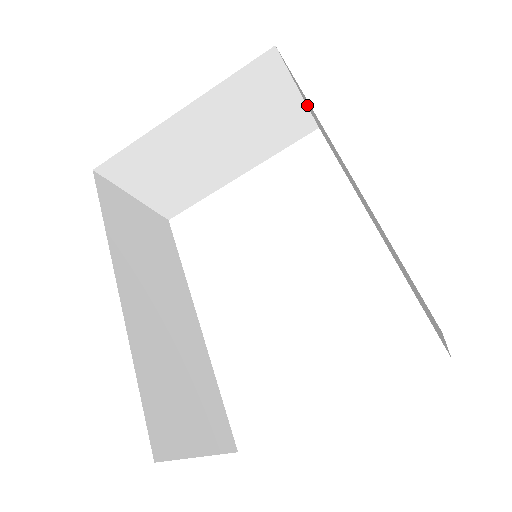
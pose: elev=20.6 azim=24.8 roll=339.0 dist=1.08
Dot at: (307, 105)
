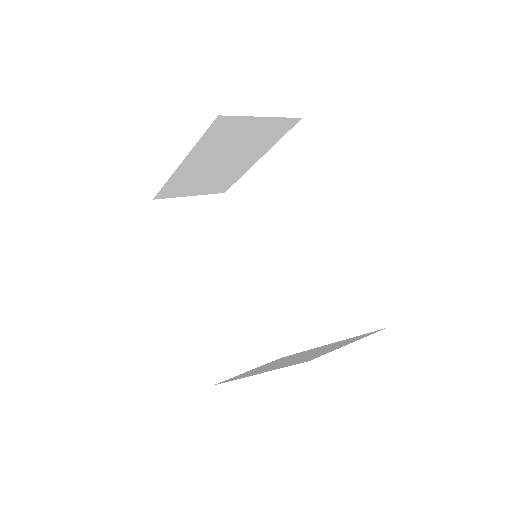
Dot at: occluded
